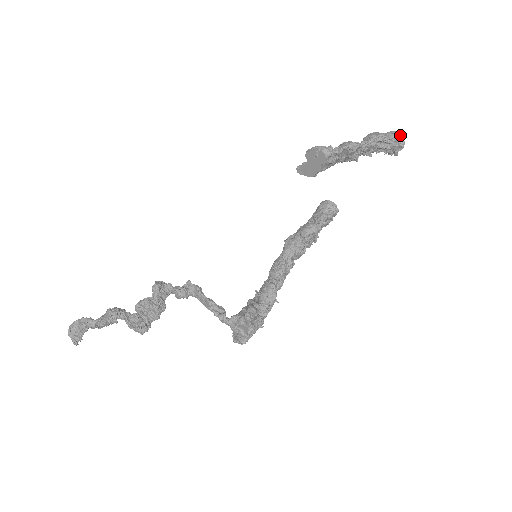
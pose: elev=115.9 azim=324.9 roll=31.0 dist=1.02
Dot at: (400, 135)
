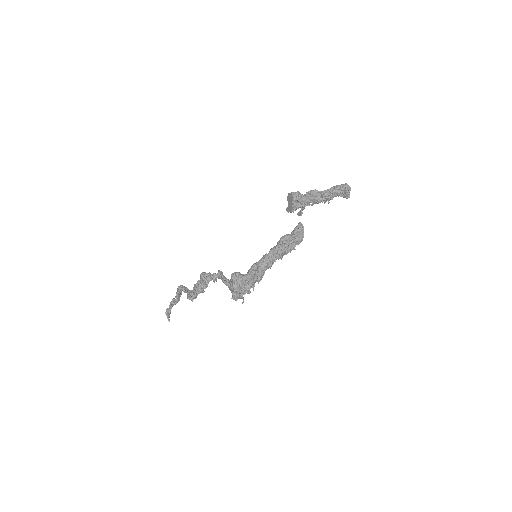
Dot at: (347, 184)
